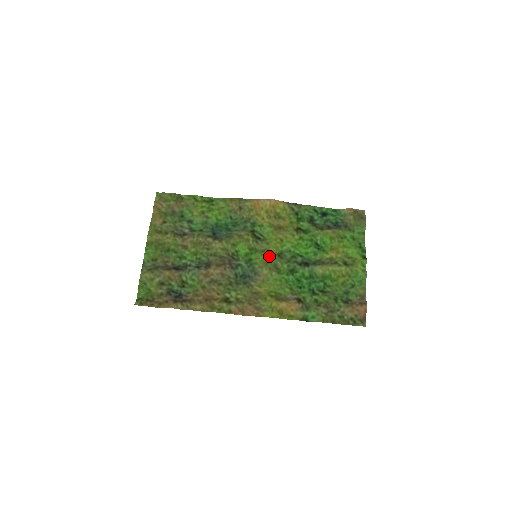
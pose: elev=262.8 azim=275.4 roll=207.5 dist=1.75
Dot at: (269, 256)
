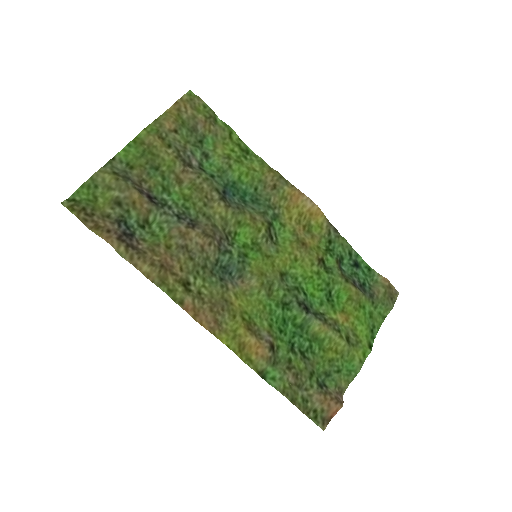
Dot at: (270, 267)
